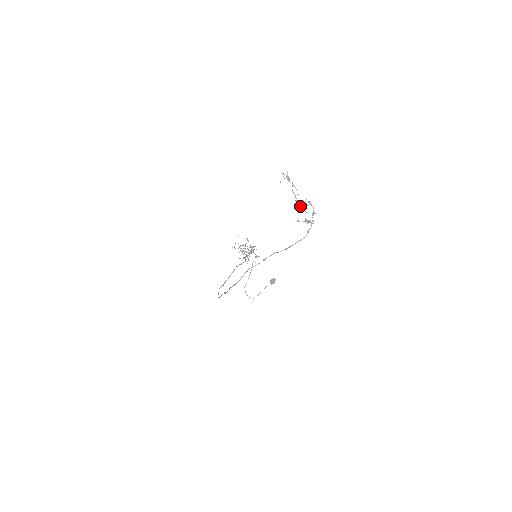
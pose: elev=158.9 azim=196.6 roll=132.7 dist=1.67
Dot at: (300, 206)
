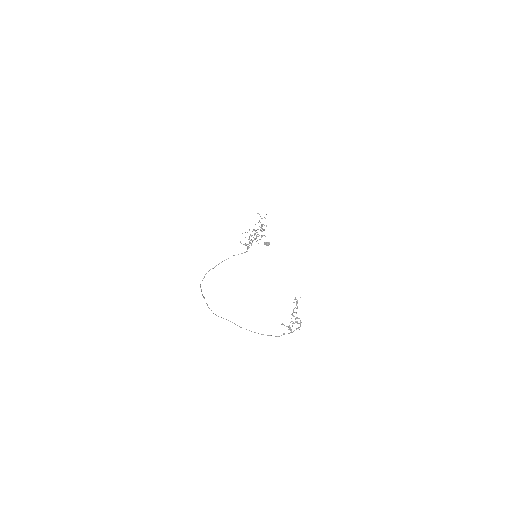
Dot at: occluded
